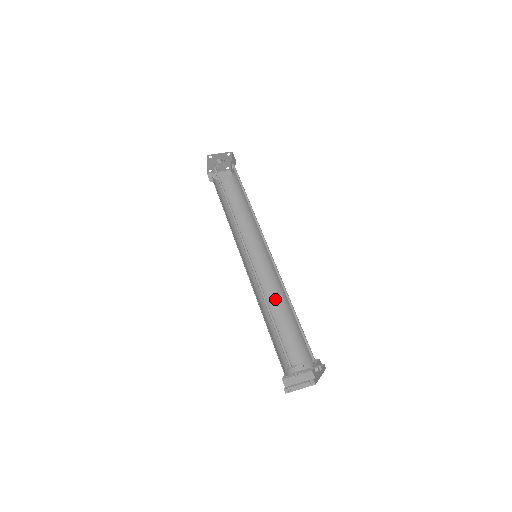
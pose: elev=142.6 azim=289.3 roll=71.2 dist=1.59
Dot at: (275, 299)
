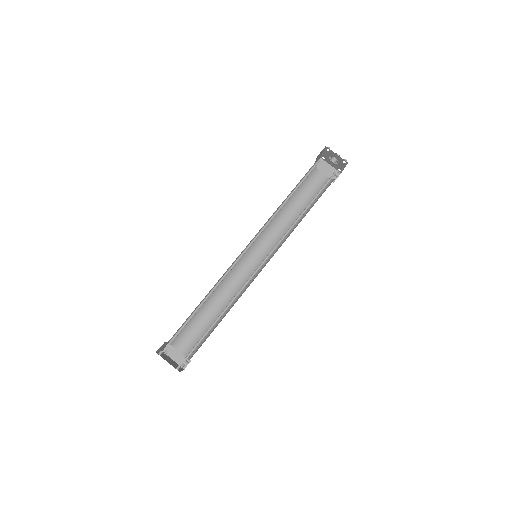
Dot at: (233, 296)
